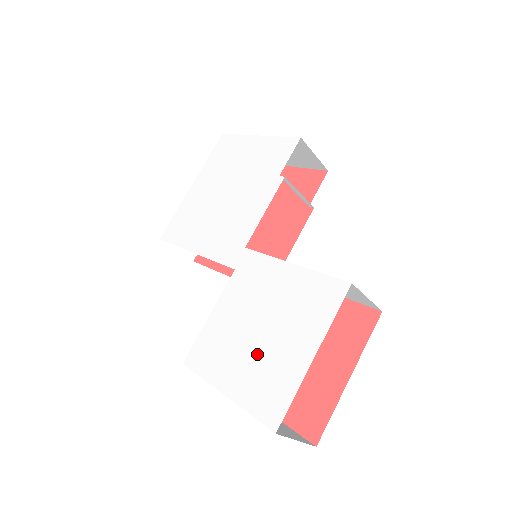
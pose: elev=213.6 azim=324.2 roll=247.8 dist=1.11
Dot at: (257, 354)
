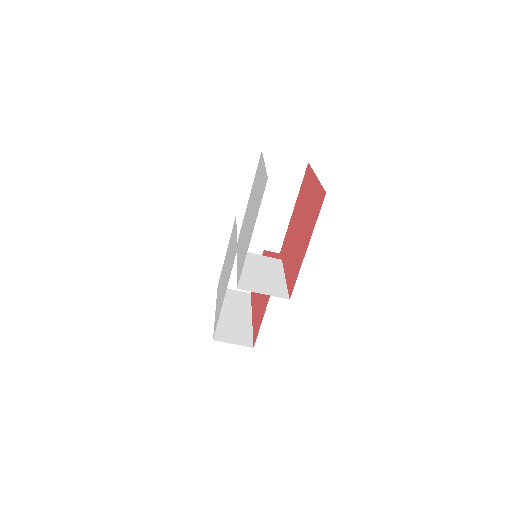
Dot at: (253, 212)
